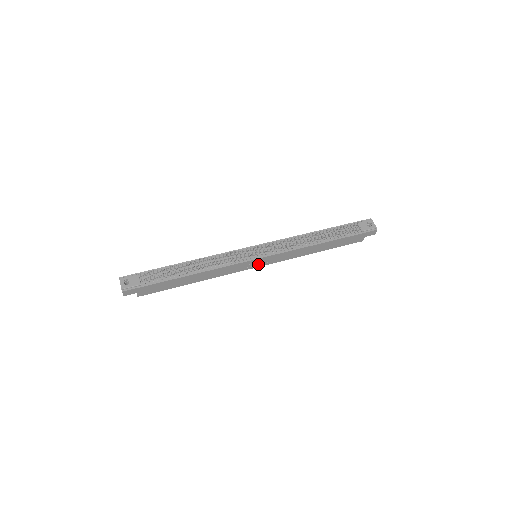
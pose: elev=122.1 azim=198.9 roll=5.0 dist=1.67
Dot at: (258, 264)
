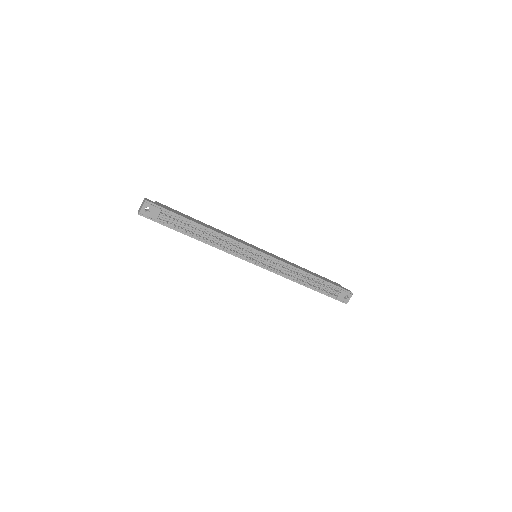
Dot at: occluded
